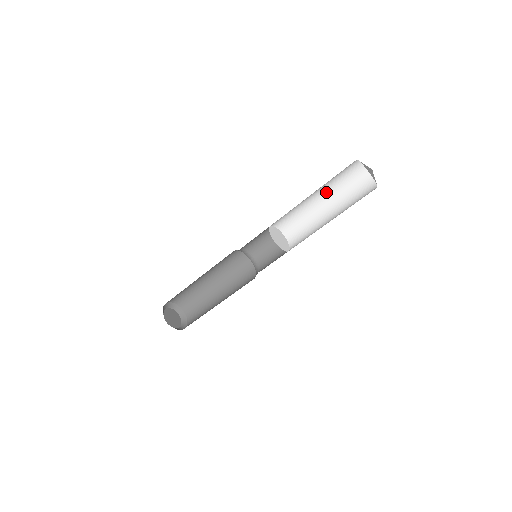
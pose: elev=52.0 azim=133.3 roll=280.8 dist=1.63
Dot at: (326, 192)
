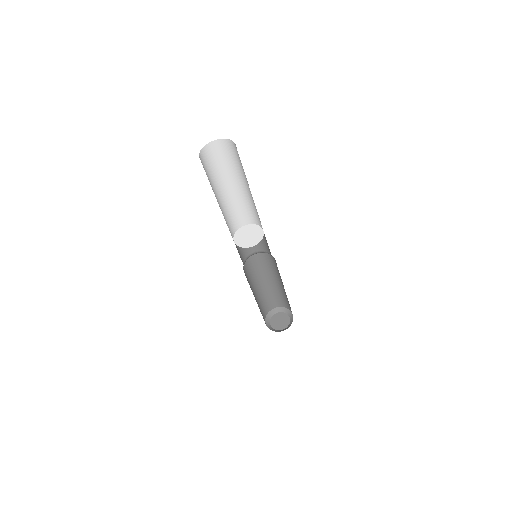
Dot at: (245, 179)
